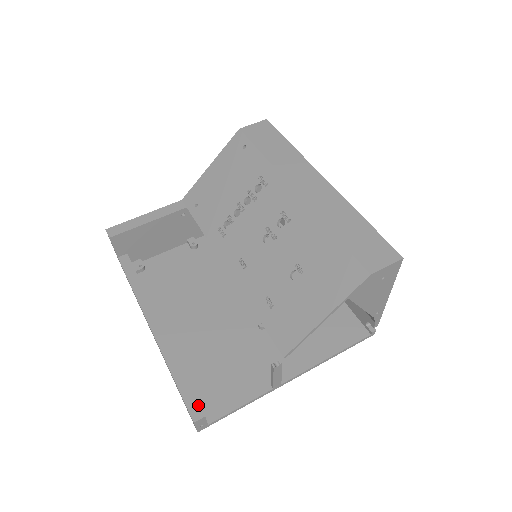
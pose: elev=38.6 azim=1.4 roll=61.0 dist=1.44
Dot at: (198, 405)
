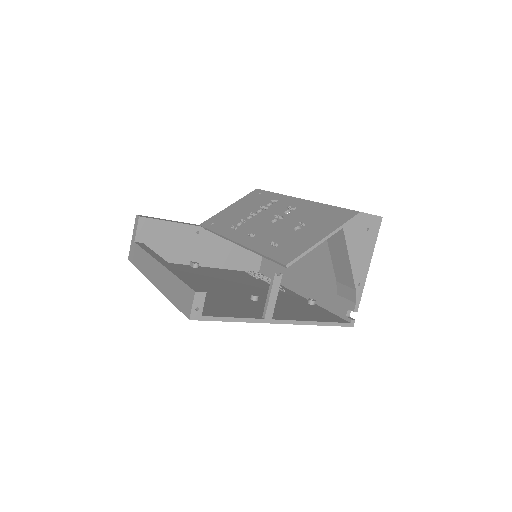
Dot at: (200, 288)
